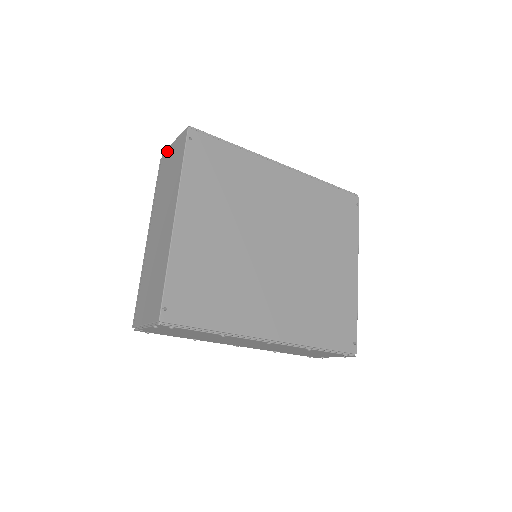
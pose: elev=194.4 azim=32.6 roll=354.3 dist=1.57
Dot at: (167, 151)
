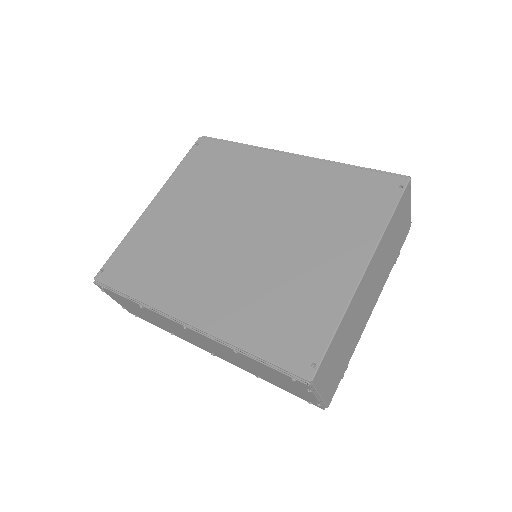
Dot at: occluded
